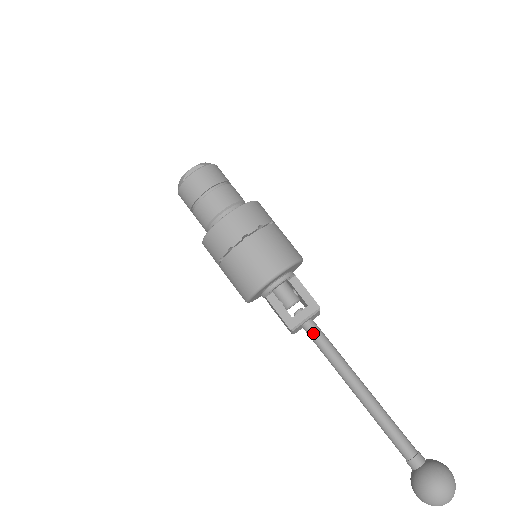
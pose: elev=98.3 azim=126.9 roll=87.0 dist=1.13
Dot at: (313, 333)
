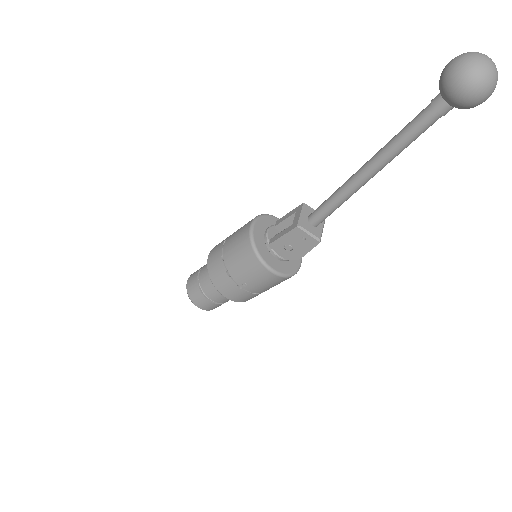
Dot at: (315, 212)
